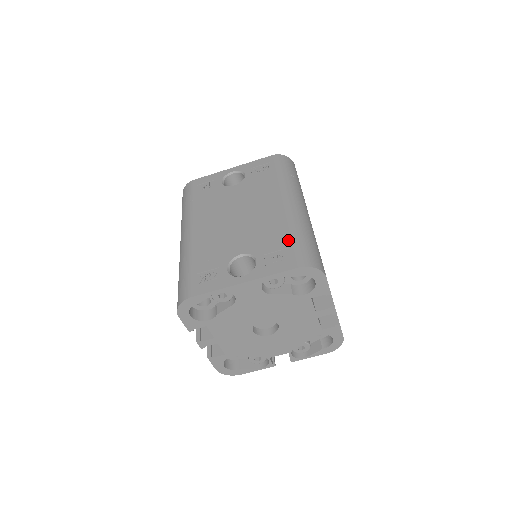
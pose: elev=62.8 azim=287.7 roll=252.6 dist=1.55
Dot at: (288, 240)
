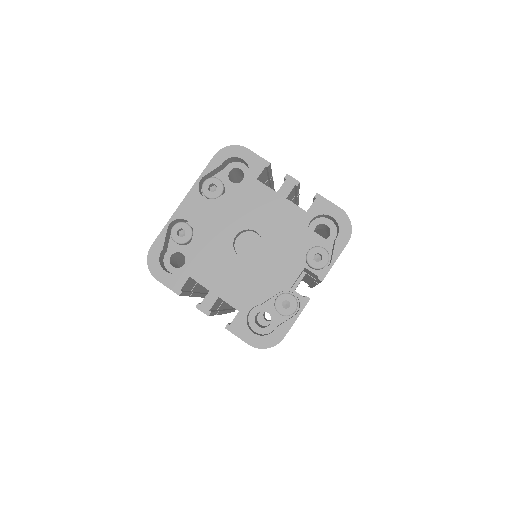
Dot at: occluded
